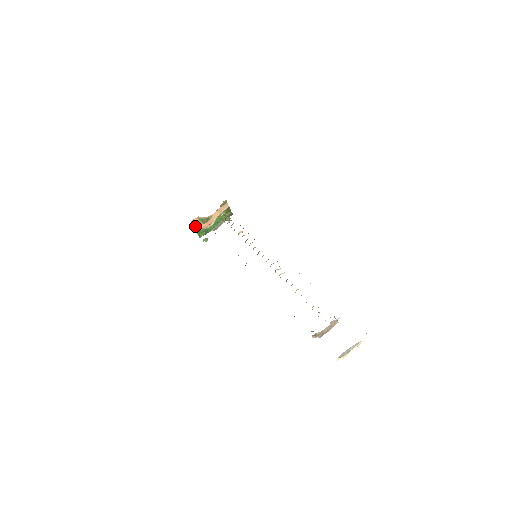
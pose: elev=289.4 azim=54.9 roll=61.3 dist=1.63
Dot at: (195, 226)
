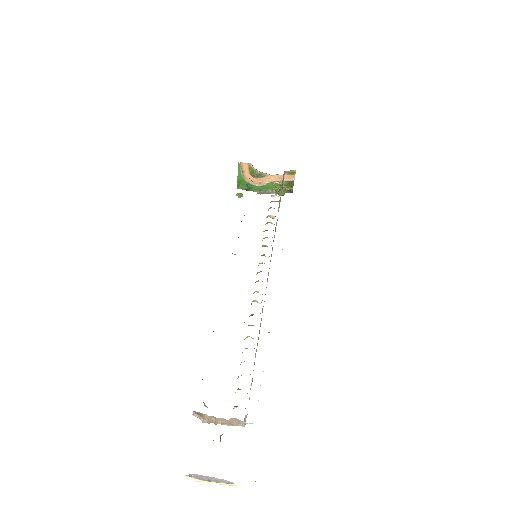
Dot at: (240, 171)
